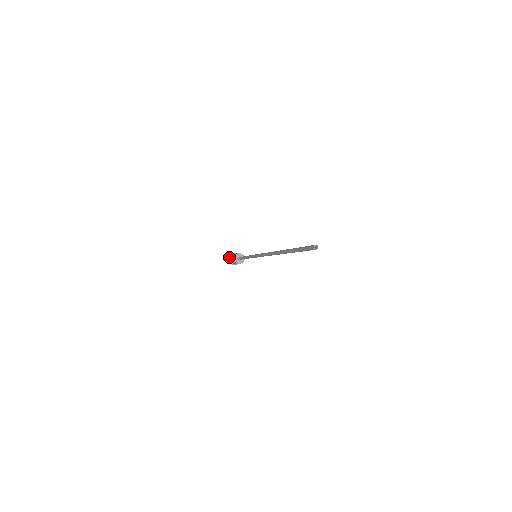
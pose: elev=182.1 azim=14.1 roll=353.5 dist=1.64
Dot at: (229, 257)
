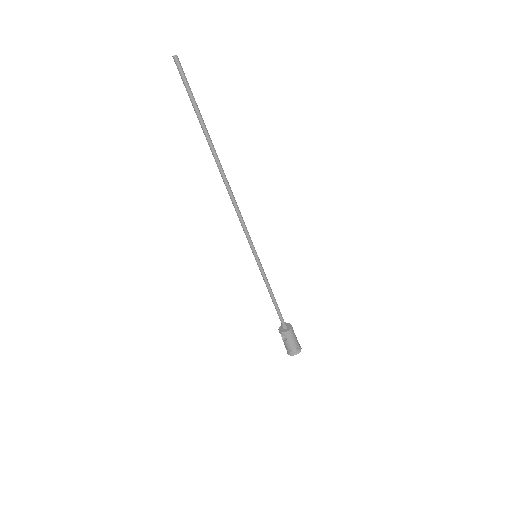
Dot at: (287, 353)
